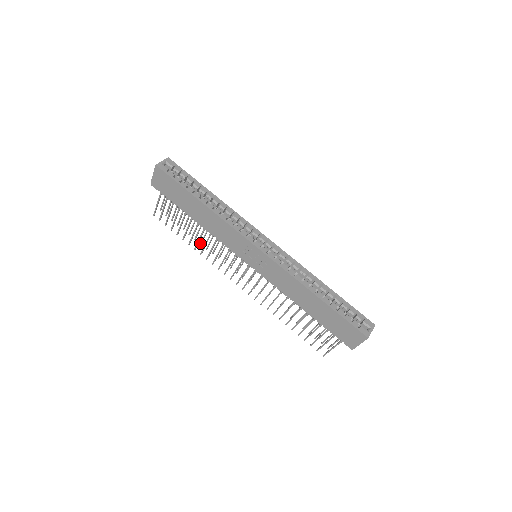
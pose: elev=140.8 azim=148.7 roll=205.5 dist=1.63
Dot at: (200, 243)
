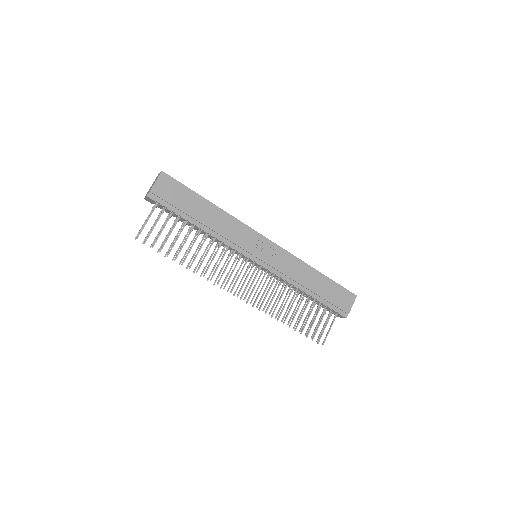
Dot at: (186, 267)
